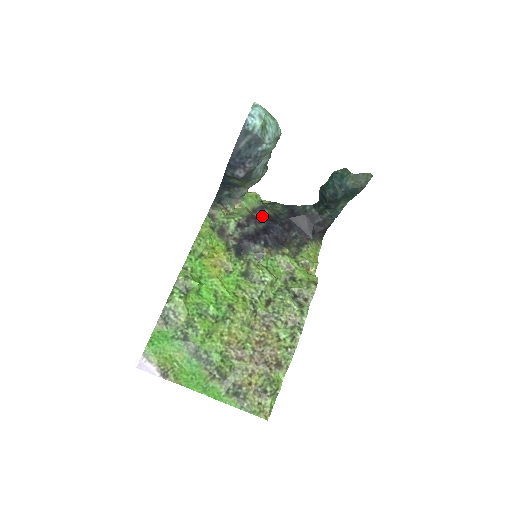
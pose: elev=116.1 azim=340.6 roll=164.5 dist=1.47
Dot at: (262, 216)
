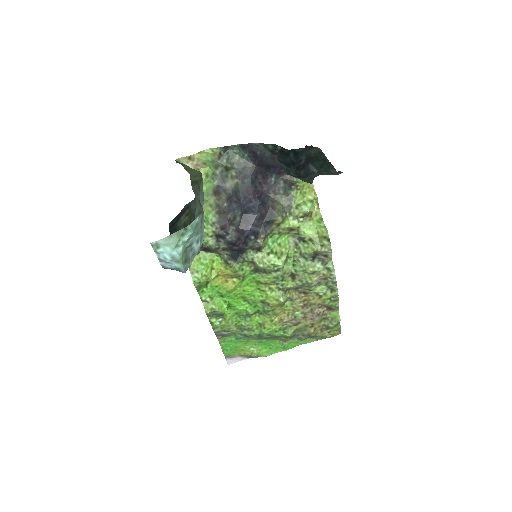
Dot at: (229, 195)
